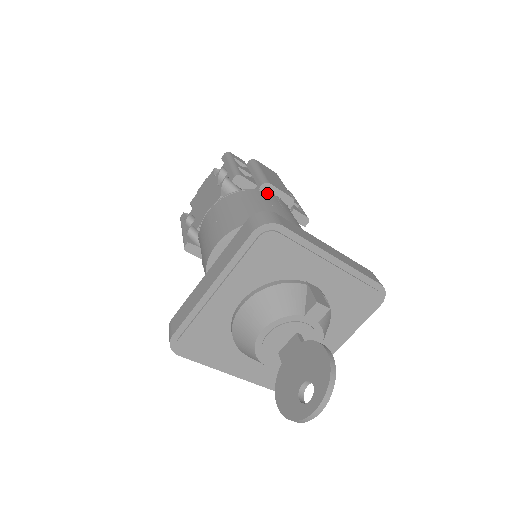
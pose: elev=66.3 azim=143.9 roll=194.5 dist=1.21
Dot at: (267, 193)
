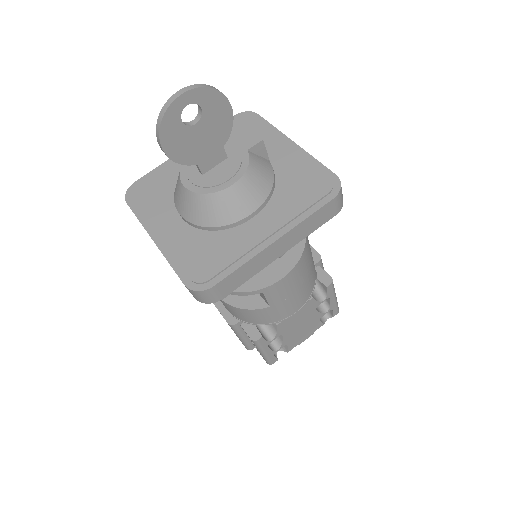
Dot at: occluded
